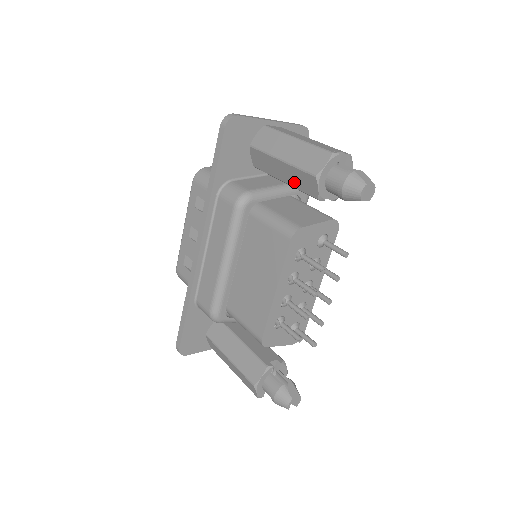
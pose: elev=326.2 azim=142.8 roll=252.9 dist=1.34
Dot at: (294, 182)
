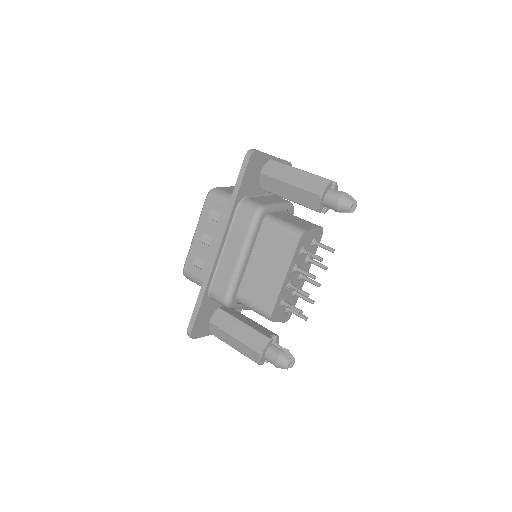
Dot at: (298, 199)
